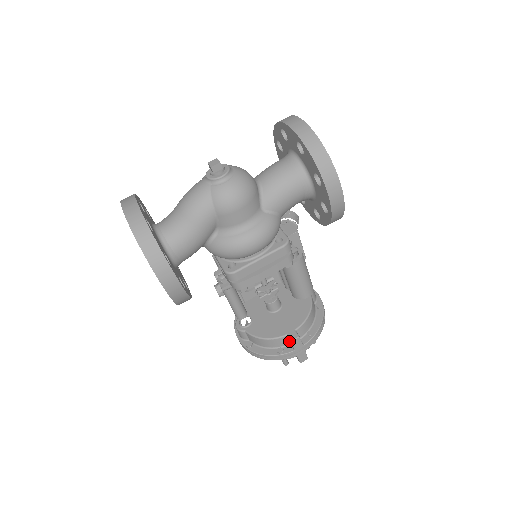
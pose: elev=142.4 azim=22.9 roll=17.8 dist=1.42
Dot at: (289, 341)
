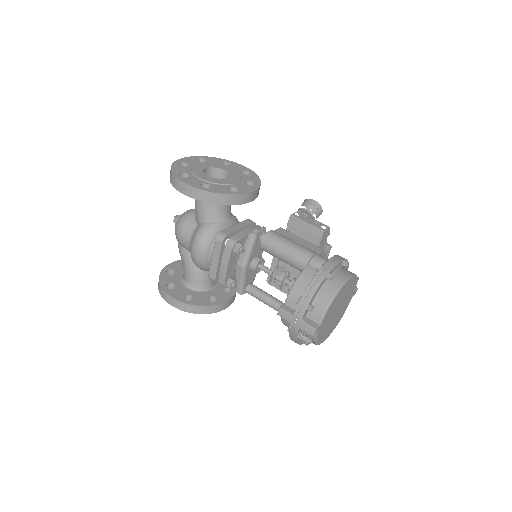
Dot at: occluded
